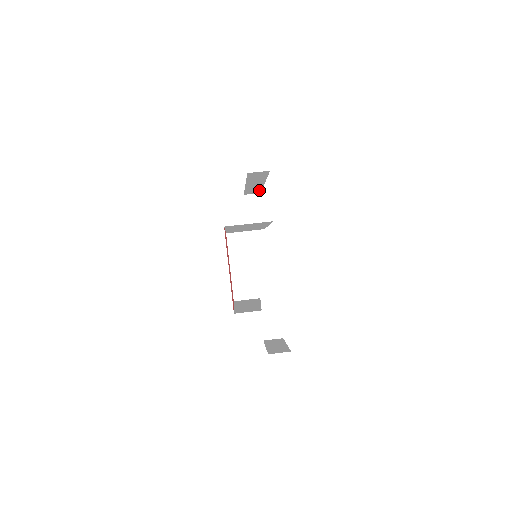
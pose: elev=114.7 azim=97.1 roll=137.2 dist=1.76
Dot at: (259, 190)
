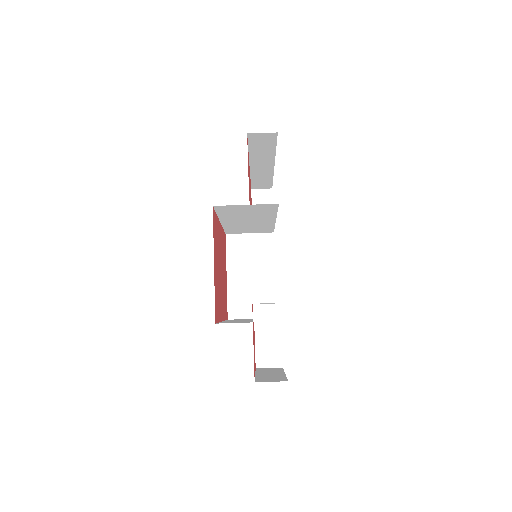
Dot at: (269, 181)
